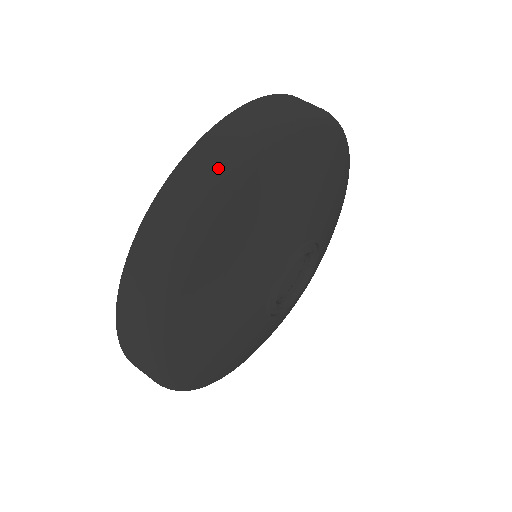
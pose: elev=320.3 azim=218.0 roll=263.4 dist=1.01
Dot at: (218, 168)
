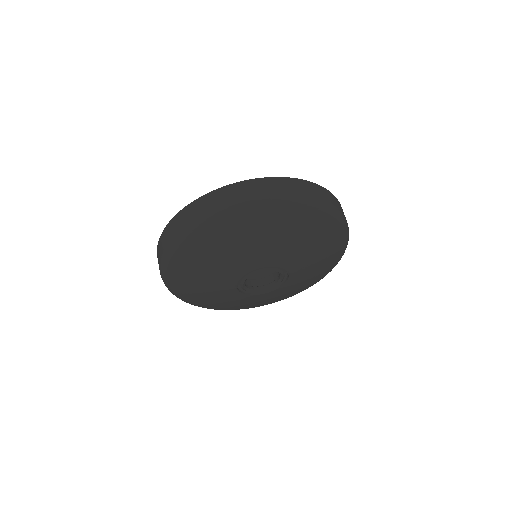
Dot at: (197, 217)
